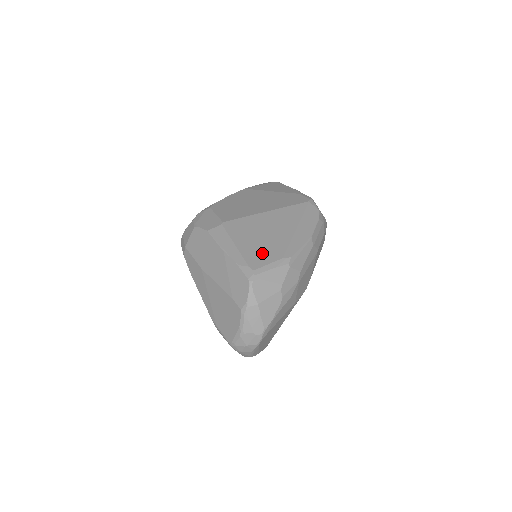
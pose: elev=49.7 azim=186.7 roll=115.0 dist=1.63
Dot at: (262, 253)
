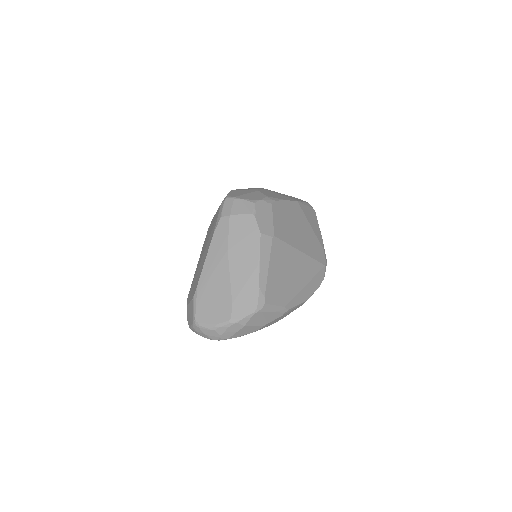
Dot at: (278, 291)
